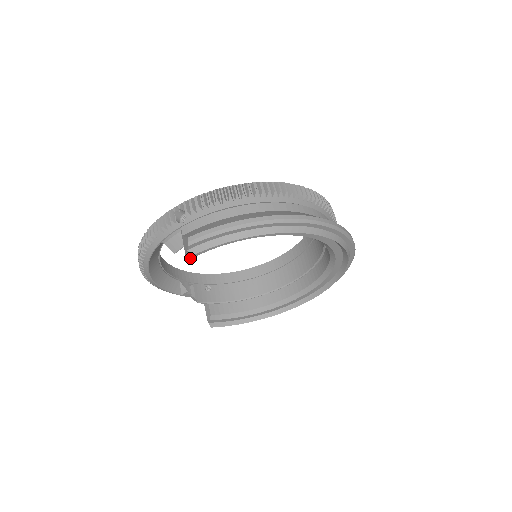
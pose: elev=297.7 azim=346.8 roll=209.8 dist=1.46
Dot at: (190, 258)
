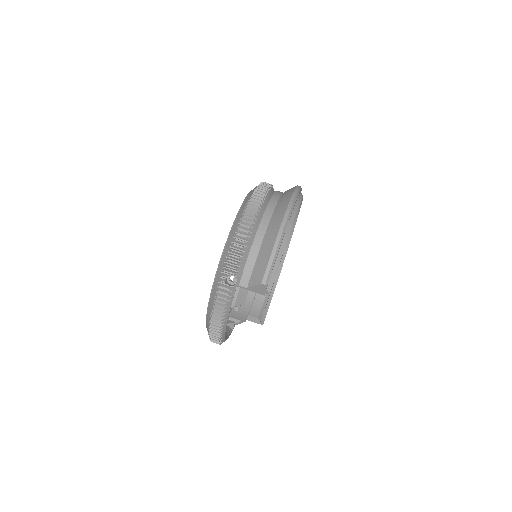
Dot at: occluded
